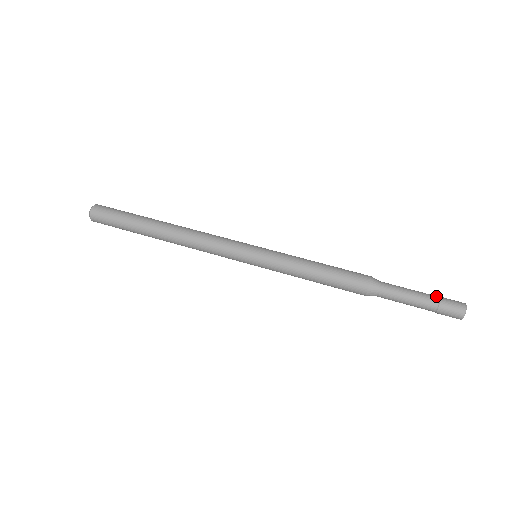
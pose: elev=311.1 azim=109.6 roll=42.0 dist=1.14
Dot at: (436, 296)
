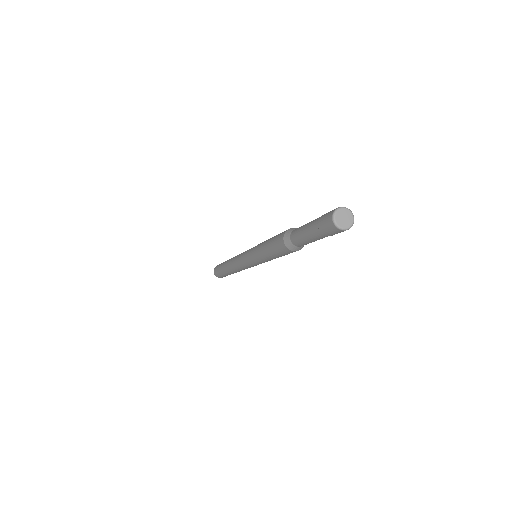
Dot at: occluded
